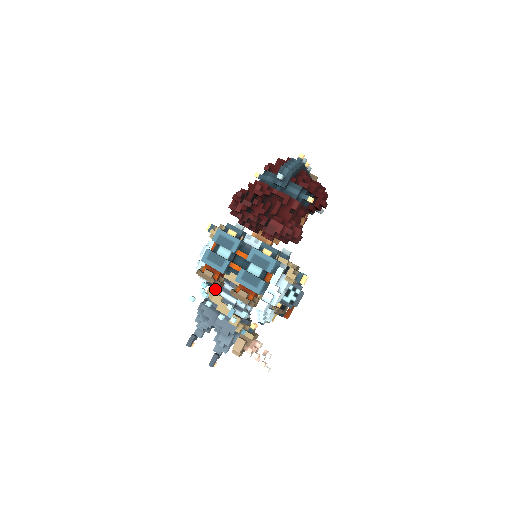
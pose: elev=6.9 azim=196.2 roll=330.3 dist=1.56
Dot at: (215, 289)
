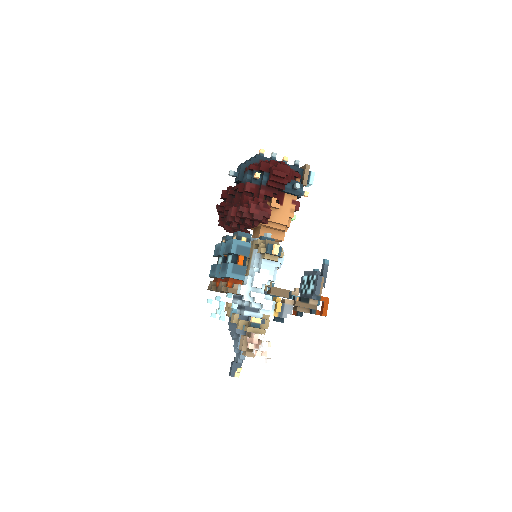
Dot at: occluded
